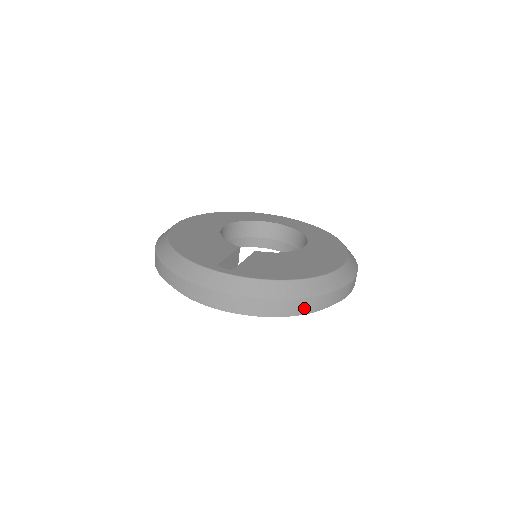
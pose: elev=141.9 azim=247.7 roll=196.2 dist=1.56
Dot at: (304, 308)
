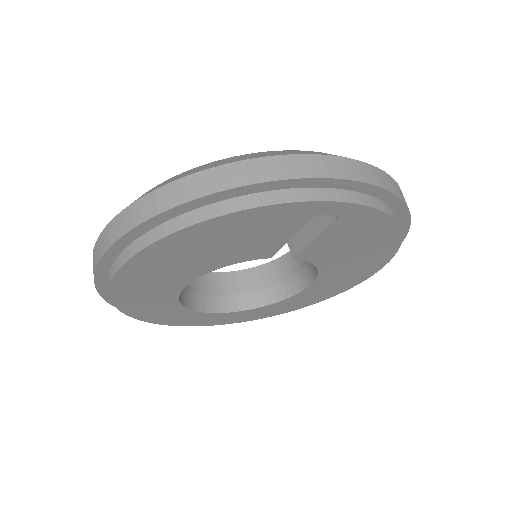
Dot at: occluded
